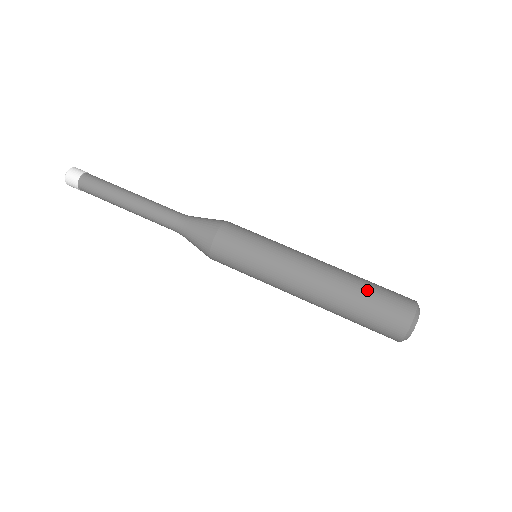
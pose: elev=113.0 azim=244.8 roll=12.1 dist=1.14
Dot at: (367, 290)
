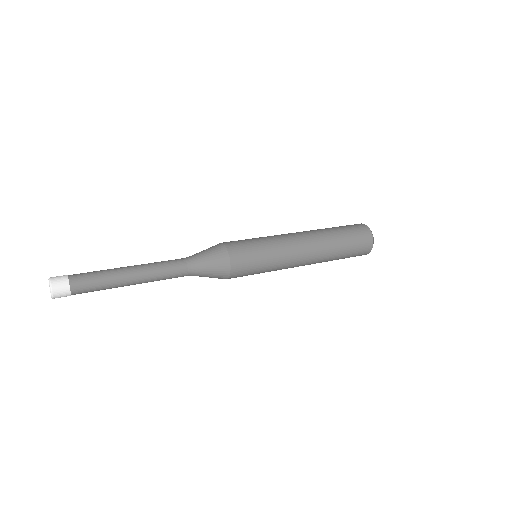
Dot at: (341, 234)
